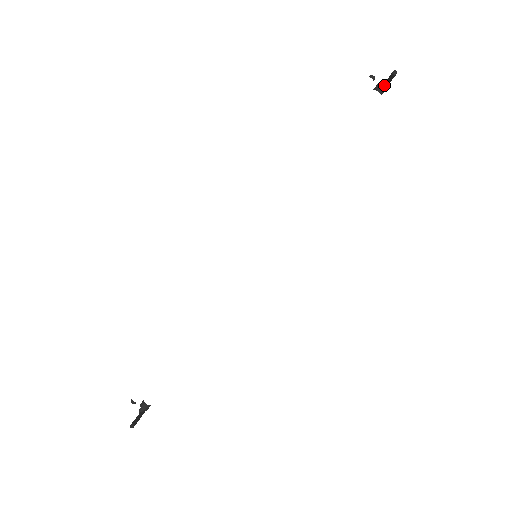
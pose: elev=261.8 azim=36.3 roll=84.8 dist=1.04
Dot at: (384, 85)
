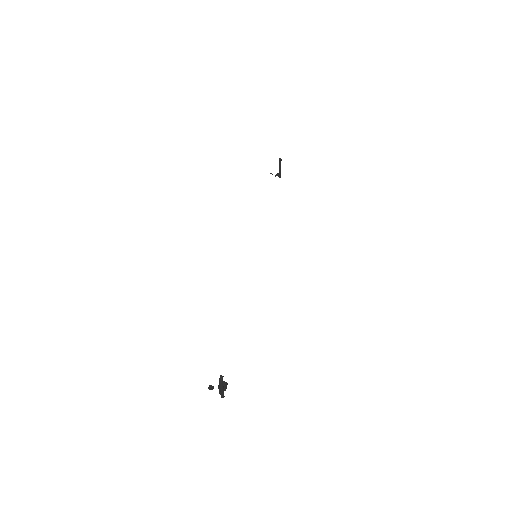
Dot at: (279, 175)
